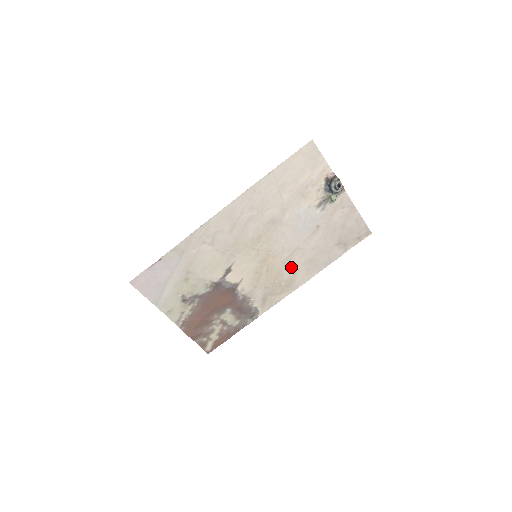
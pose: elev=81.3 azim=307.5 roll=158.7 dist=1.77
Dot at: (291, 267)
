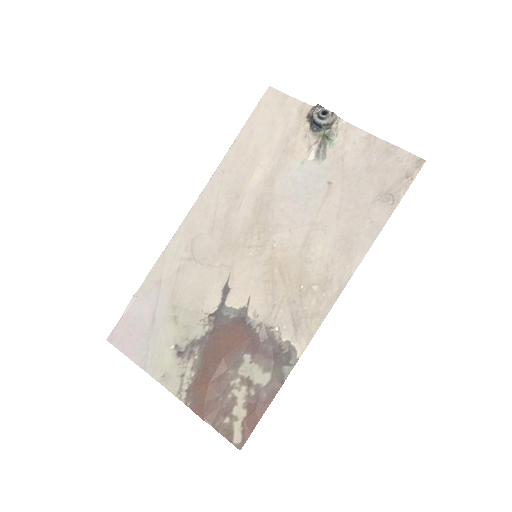
Dot at: (316, 257)
